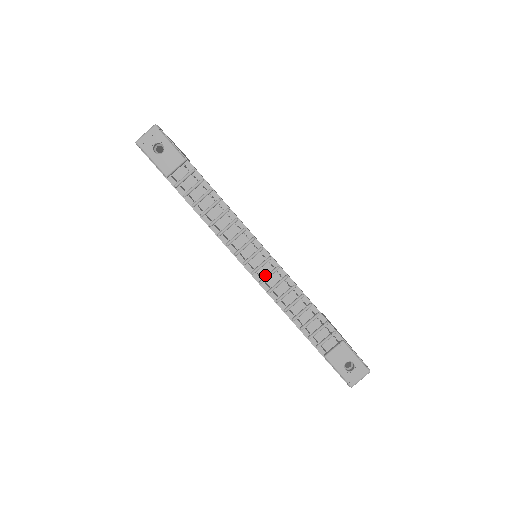
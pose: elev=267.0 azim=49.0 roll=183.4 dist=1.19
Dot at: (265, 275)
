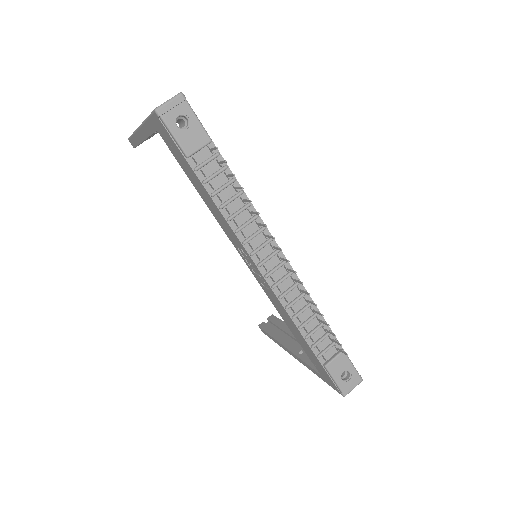
Dot at: (278, 279)
